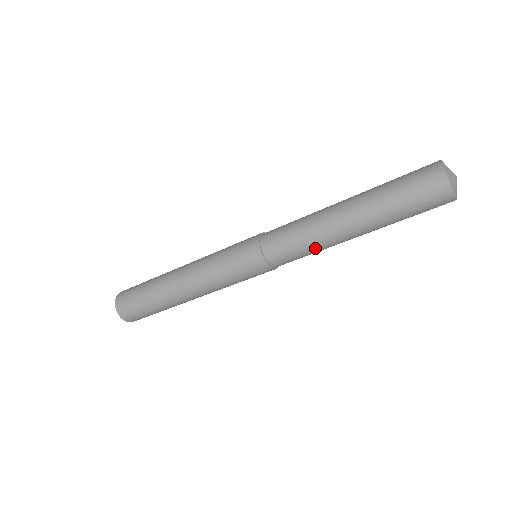
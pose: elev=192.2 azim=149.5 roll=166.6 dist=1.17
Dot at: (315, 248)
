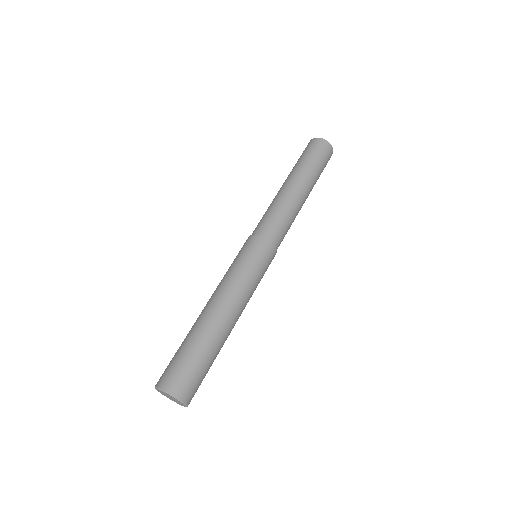
Dot at: (288, 211)
